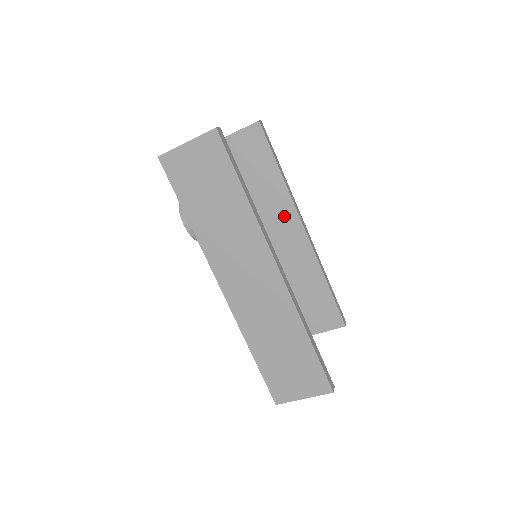
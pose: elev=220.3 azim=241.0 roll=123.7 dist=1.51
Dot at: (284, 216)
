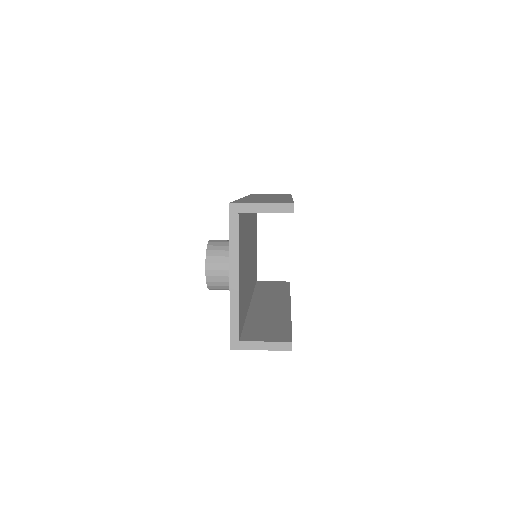
Dot at: occluded
